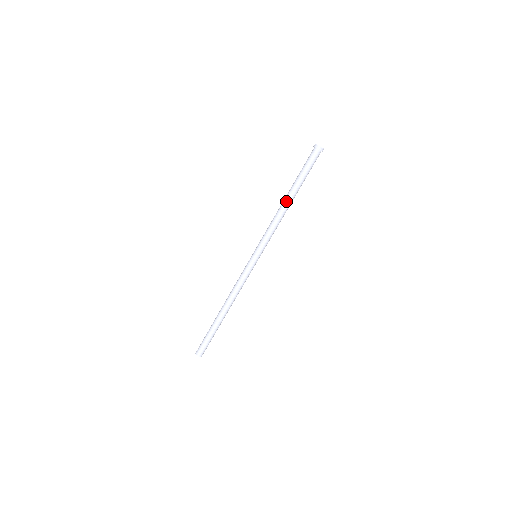
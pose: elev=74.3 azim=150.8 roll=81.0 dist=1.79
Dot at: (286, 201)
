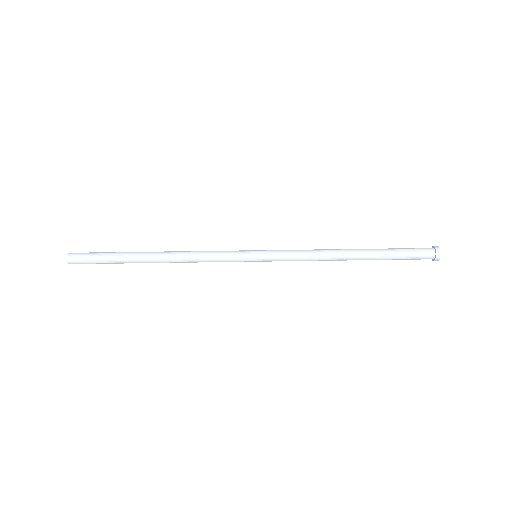
Dot at: (349, 249)
